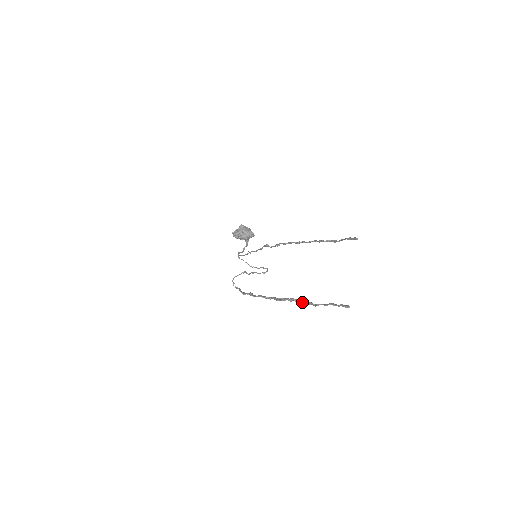
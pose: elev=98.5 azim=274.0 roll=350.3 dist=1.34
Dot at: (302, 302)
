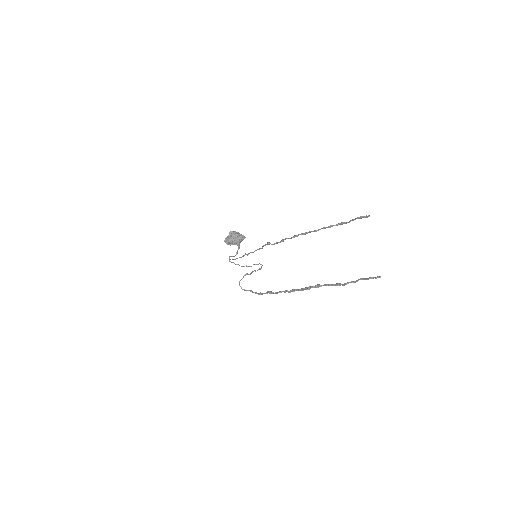
Dot at: (329, 285)
